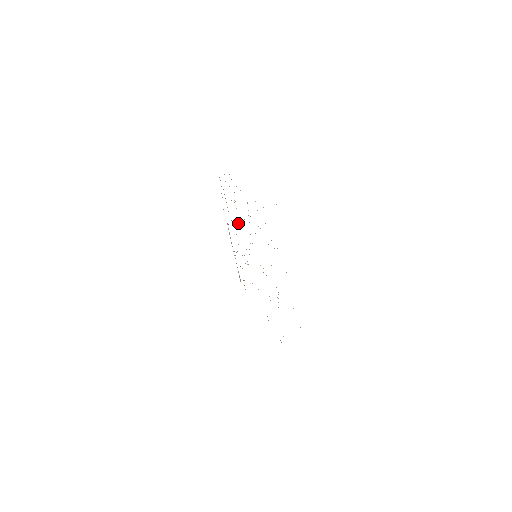
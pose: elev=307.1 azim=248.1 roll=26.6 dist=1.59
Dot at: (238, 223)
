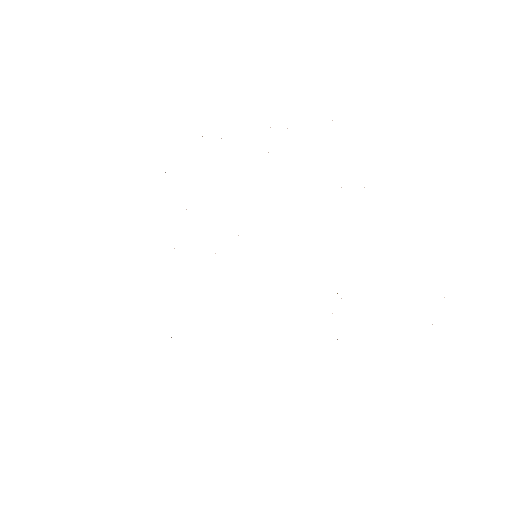
Dot at: occluded
